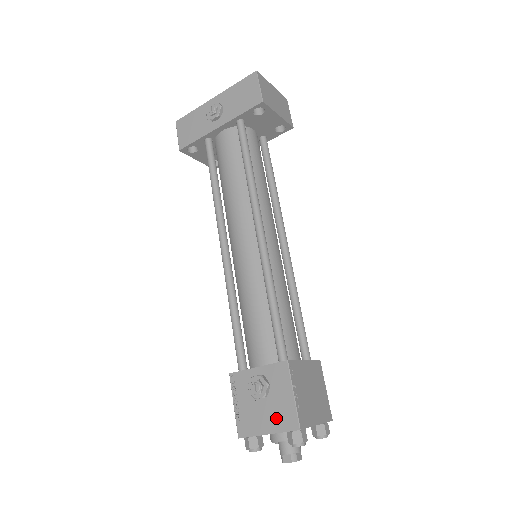
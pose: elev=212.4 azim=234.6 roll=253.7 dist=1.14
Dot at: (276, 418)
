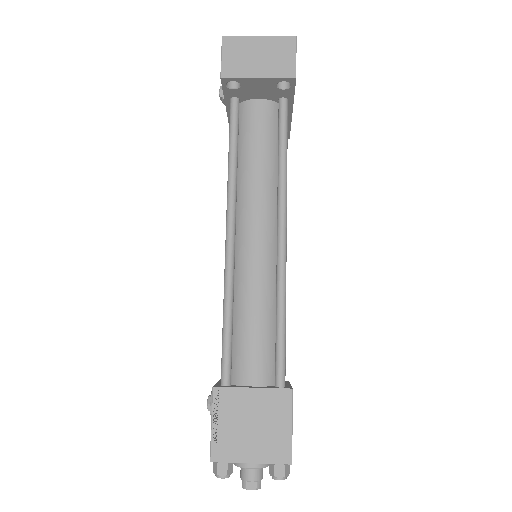
Dot at: occluded
